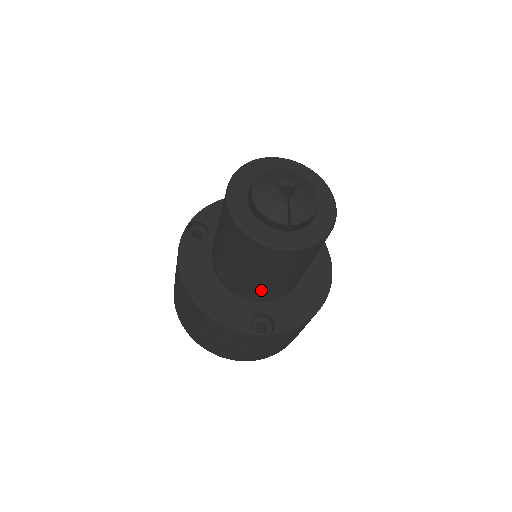
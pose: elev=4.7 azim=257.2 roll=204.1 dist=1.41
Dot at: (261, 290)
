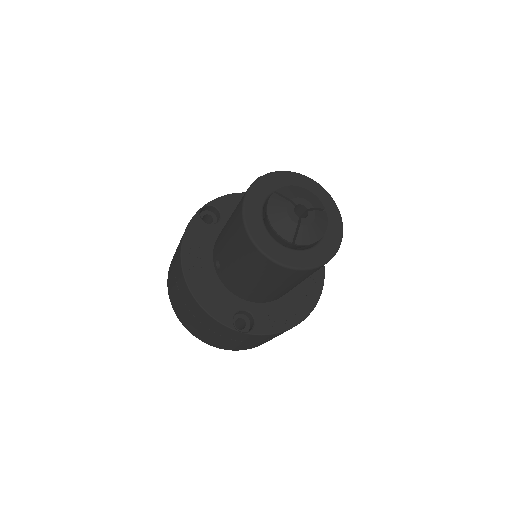
Dot at: (250, 291)
